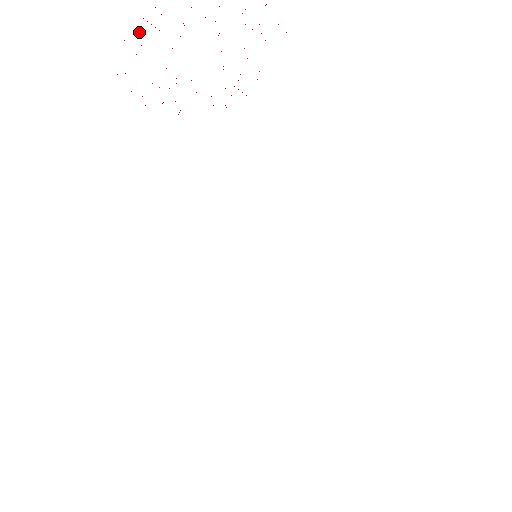
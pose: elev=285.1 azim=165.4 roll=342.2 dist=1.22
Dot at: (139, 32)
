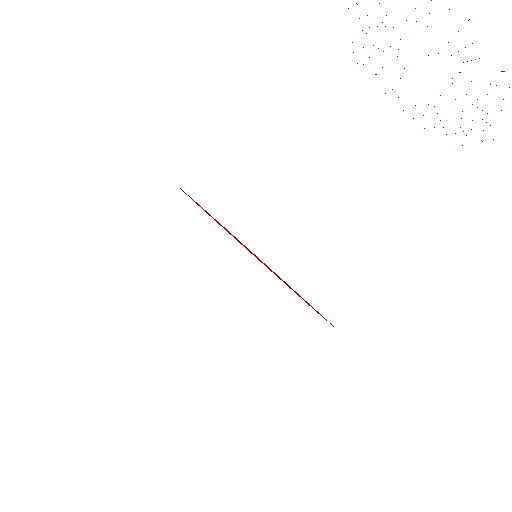
Dot at: occluded
